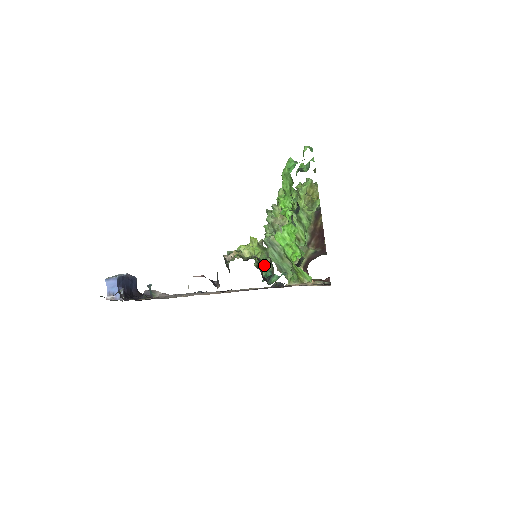
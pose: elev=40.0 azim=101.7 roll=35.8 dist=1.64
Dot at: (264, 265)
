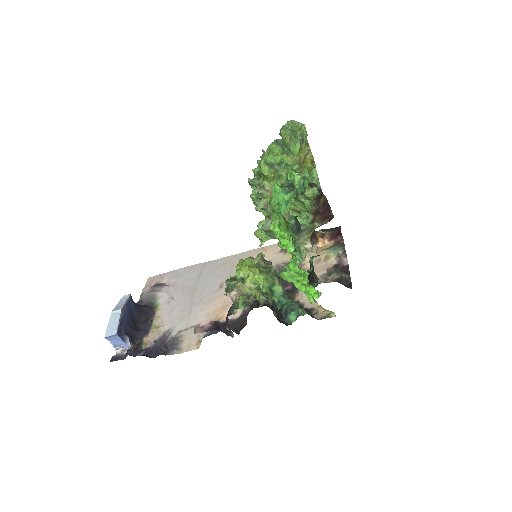
Dot at: (273, 291)
